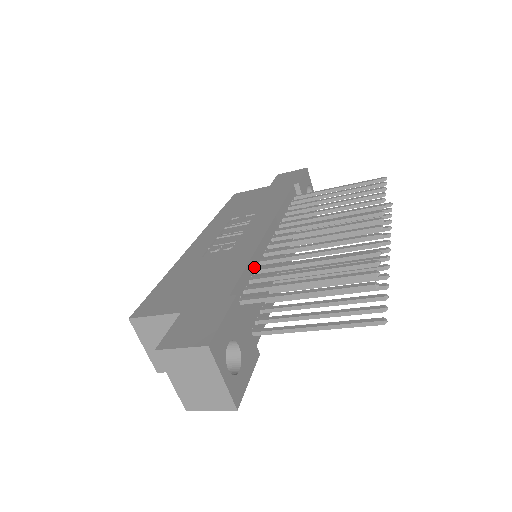
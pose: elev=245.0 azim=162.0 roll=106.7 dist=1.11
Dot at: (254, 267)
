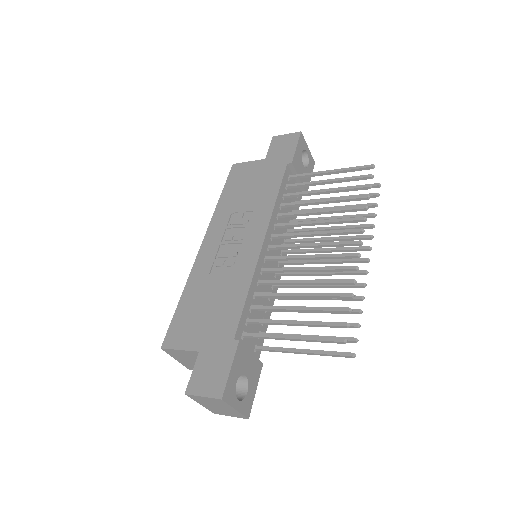
Dot at: (253, 293)
